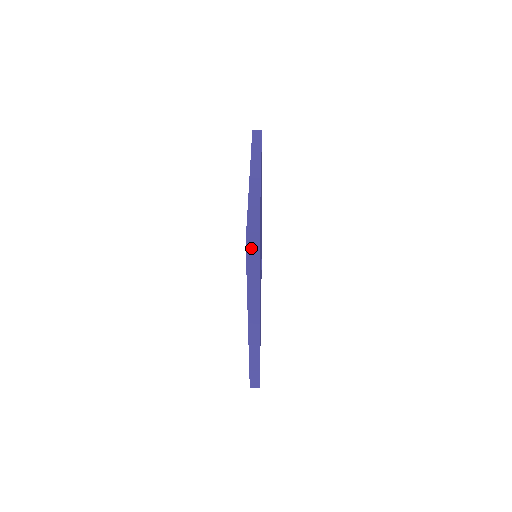
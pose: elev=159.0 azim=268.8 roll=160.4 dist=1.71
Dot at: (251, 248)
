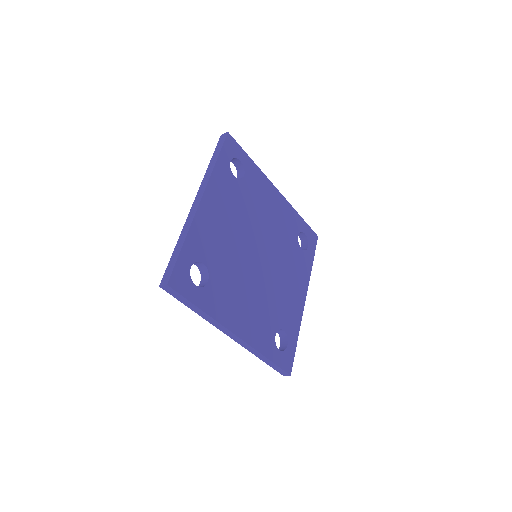
Dot at: (167, 289)
